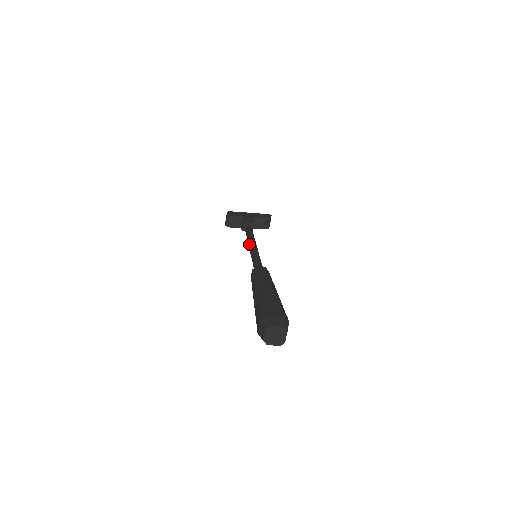
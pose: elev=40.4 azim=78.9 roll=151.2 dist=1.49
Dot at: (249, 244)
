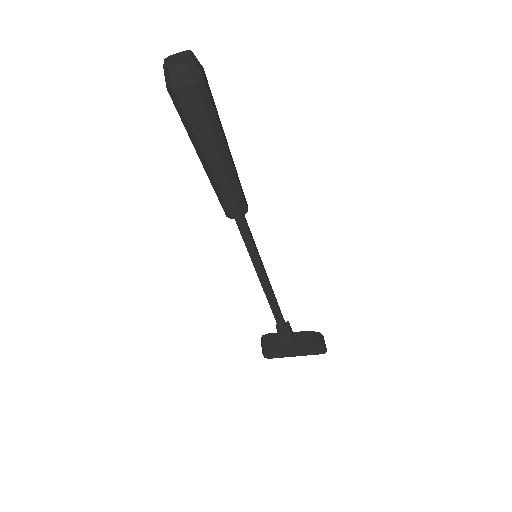
Dot at: (261, 285)
